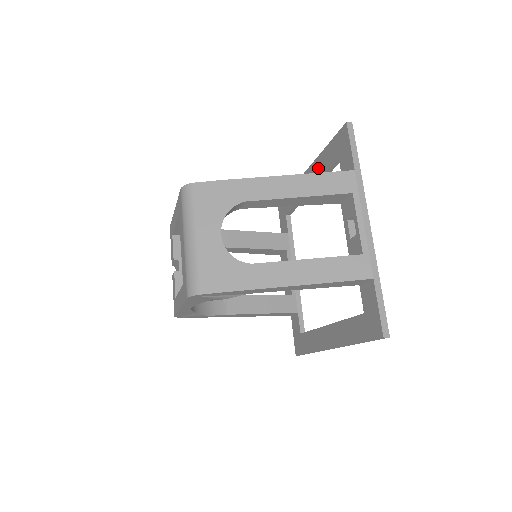
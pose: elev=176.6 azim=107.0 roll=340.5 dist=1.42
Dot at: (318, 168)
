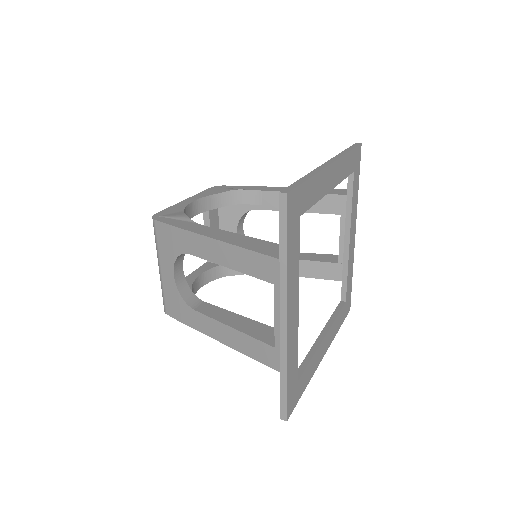
Dot at: occluded
